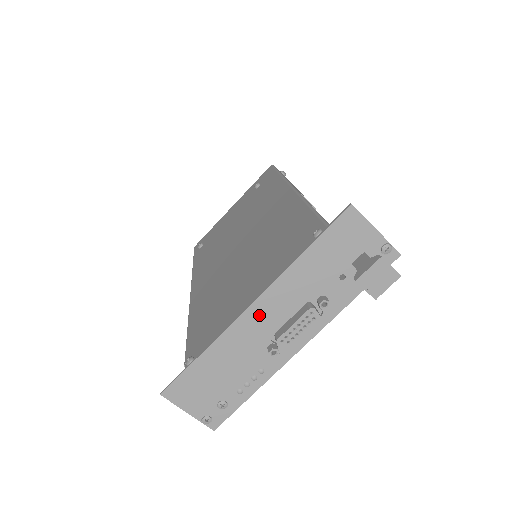
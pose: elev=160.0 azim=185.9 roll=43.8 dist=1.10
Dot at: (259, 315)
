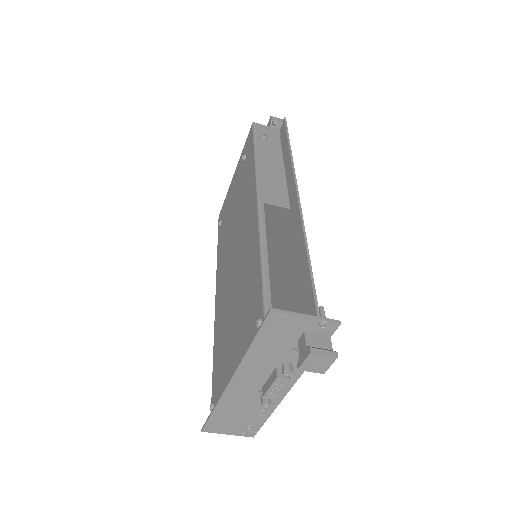
Dot at: (241, 384)
